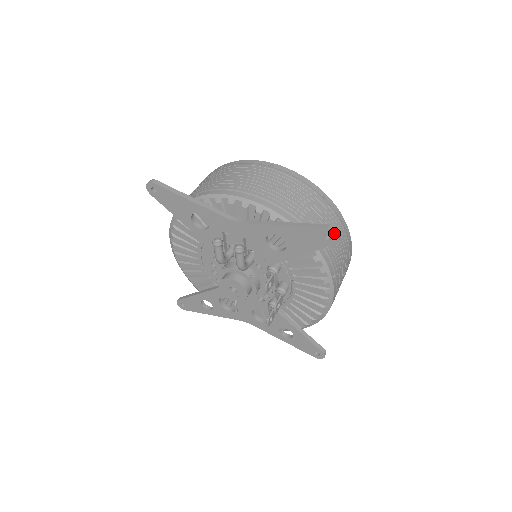
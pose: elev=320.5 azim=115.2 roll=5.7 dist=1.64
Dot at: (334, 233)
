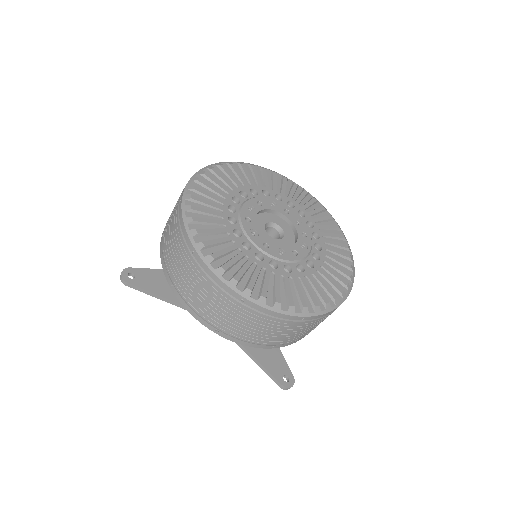
Dot at: (286, 388)
